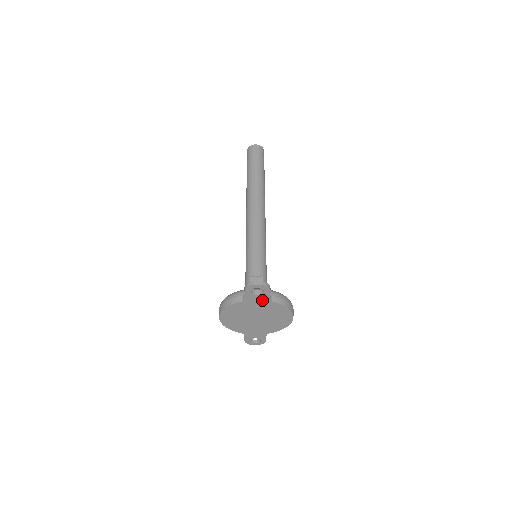
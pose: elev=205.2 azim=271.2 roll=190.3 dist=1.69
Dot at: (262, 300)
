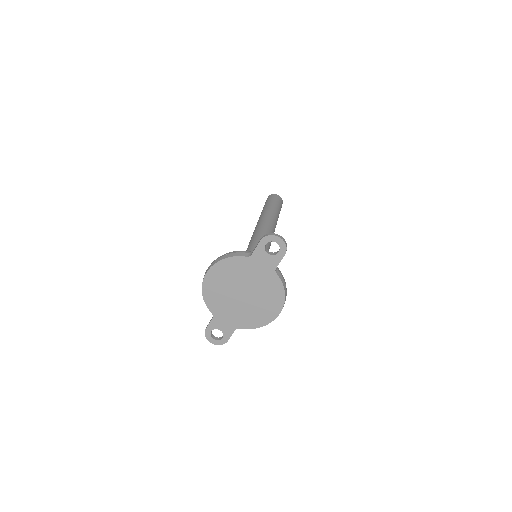
Dot at: (268, 265)
